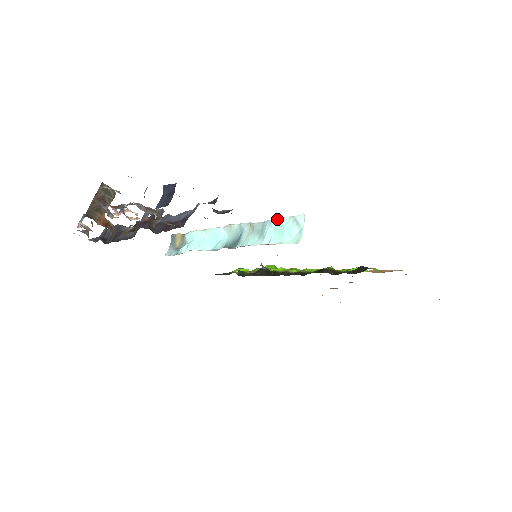
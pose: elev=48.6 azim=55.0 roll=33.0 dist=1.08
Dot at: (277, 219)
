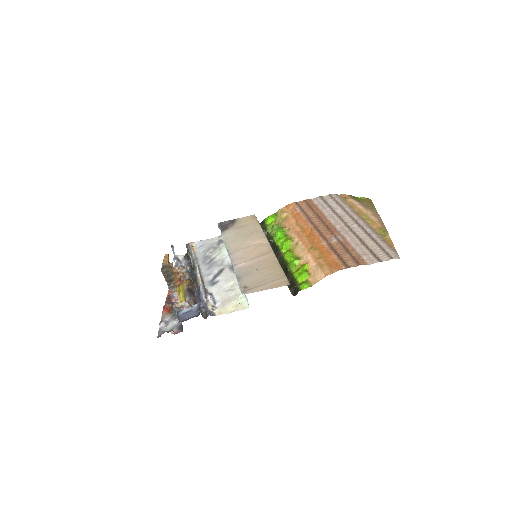
Dot at: occluded
